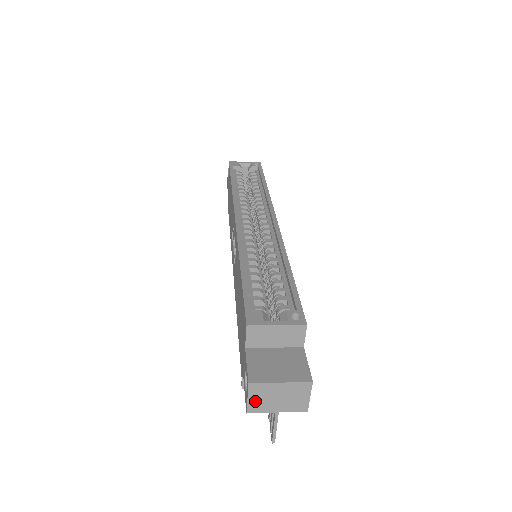
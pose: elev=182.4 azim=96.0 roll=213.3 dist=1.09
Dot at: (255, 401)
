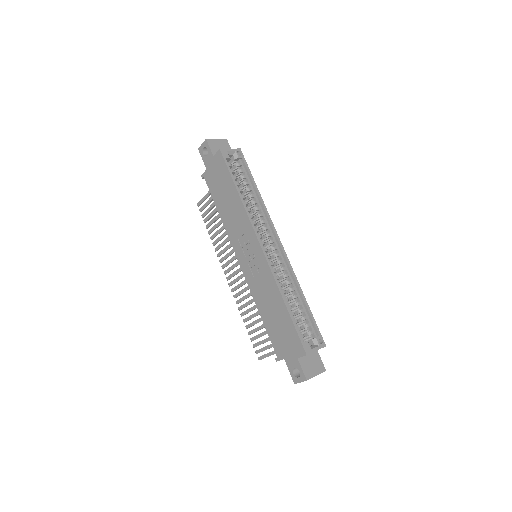
Dot at: occluded
